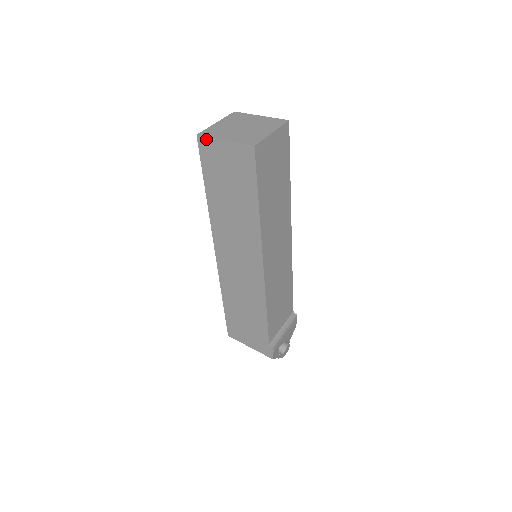
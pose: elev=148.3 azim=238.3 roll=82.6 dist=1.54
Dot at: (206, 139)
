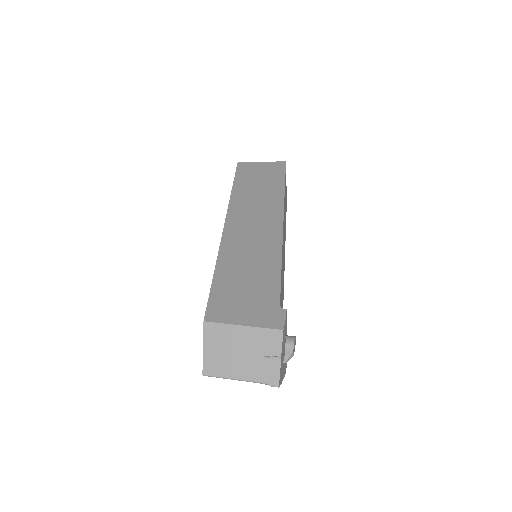
Dot at: (246, 163)
